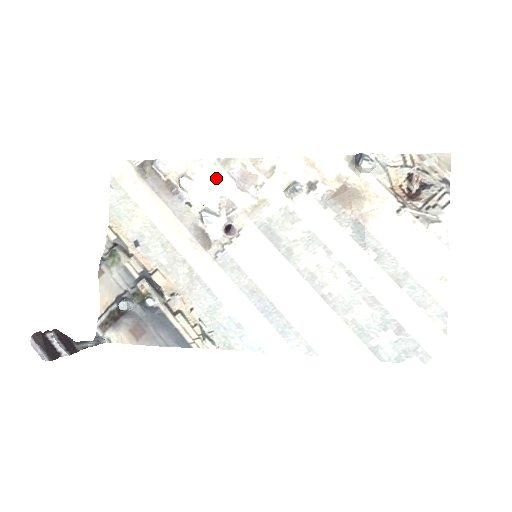
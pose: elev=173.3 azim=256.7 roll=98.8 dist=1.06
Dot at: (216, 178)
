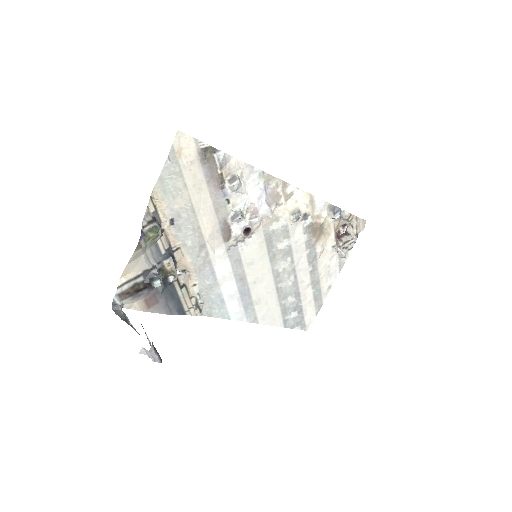
Dot at: (256, 187)
